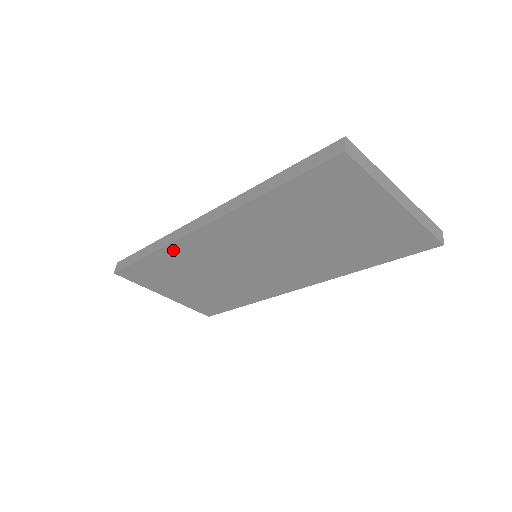
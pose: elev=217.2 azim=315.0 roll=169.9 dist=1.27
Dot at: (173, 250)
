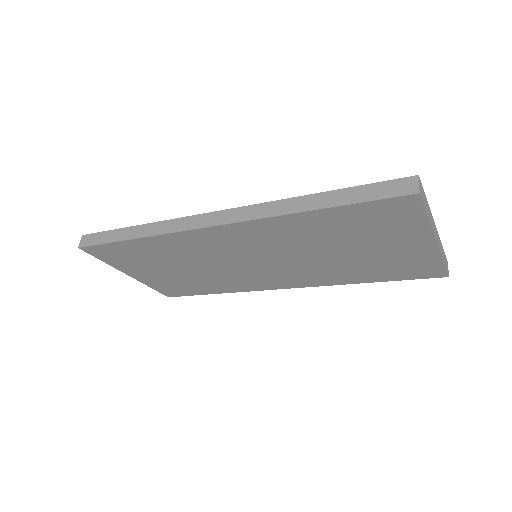
Dot at: (168, 239)
